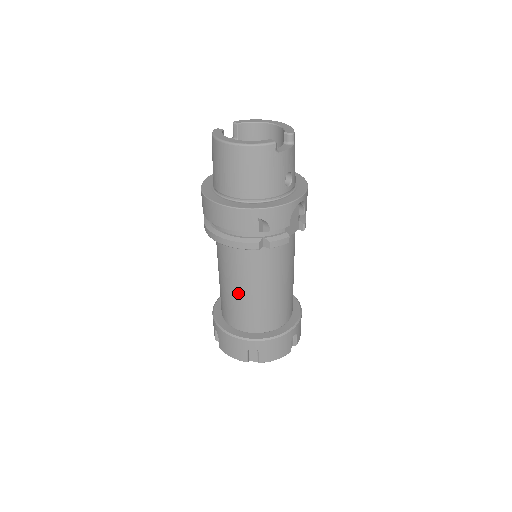
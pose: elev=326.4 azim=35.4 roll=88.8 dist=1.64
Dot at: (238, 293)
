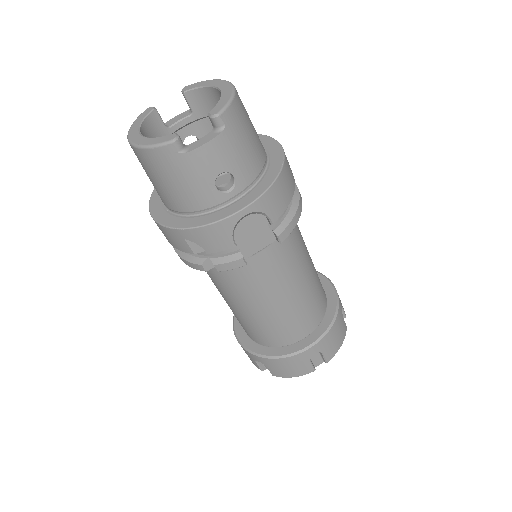
Dot at: (227, 302)
